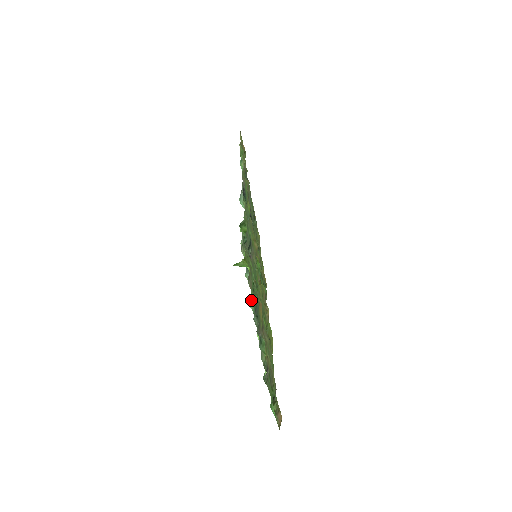
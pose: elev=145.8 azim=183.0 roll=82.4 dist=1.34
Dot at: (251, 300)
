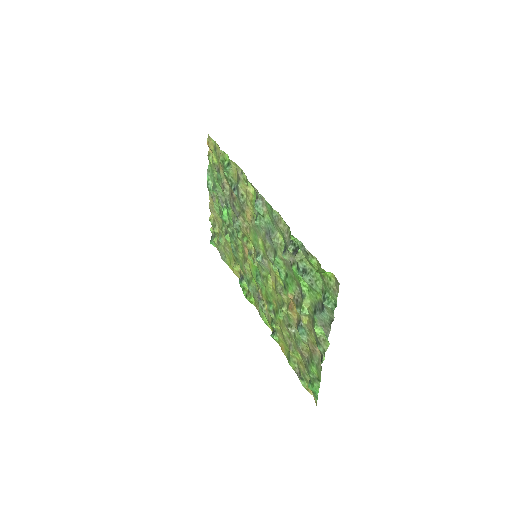
Dot at: (328, 300)
